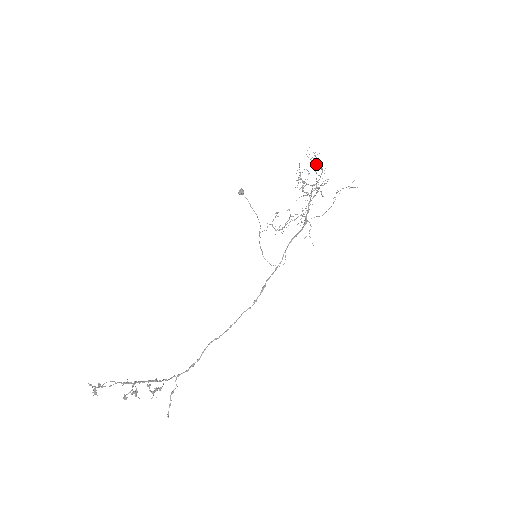
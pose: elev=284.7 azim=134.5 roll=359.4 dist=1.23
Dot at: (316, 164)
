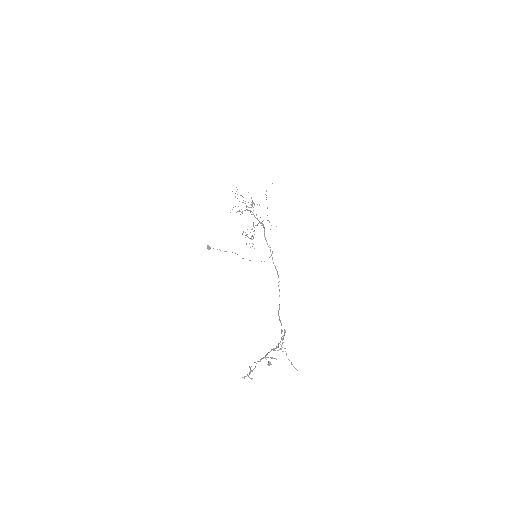
Dot at: (240, 195)
